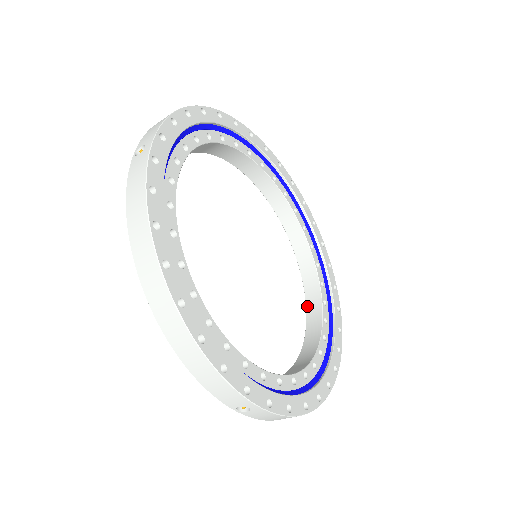
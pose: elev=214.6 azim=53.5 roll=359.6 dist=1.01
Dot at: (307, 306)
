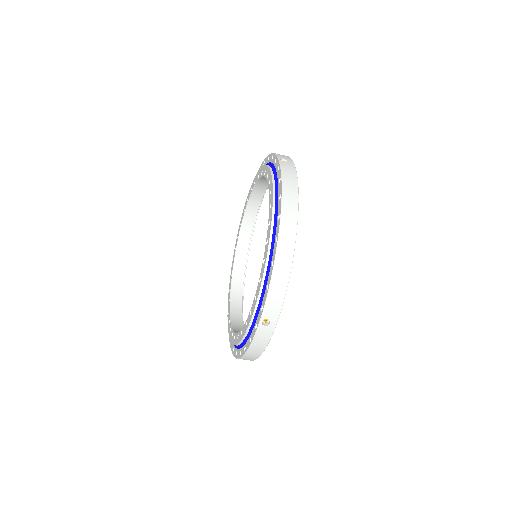
Dot at: (231, 310)
